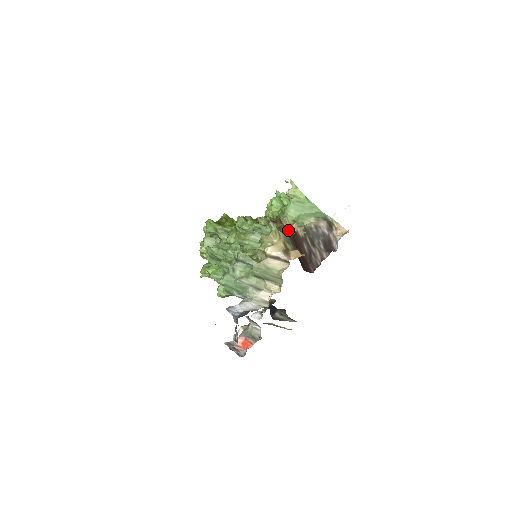
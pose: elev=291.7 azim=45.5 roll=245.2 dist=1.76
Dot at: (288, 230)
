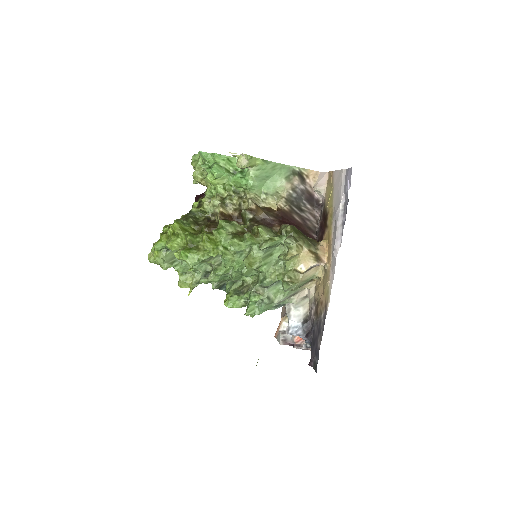
Dot at: (295, 228)
